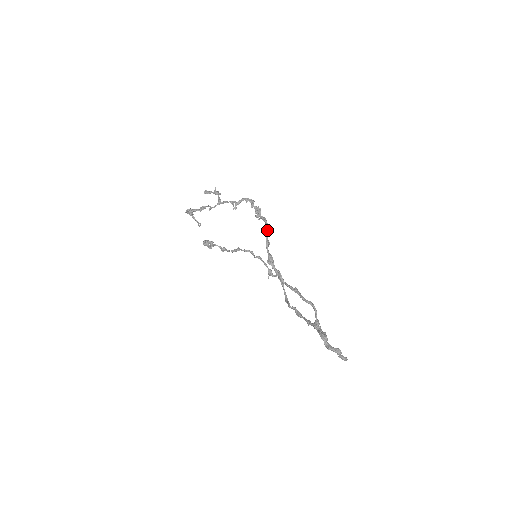
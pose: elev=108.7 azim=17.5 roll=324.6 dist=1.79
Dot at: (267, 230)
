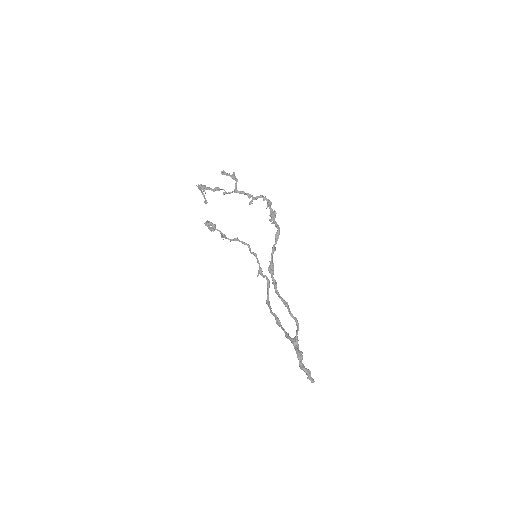
Dot at: (277, 238)
